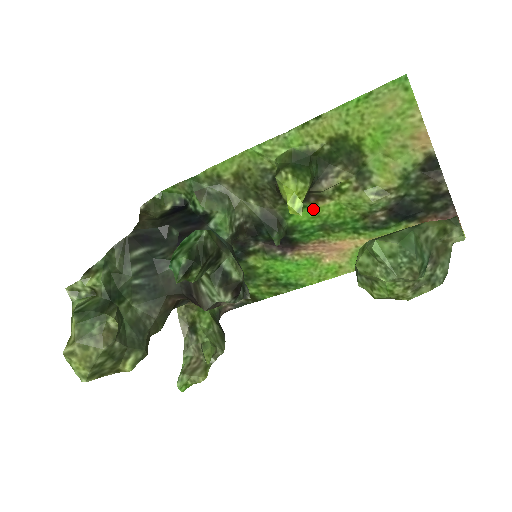
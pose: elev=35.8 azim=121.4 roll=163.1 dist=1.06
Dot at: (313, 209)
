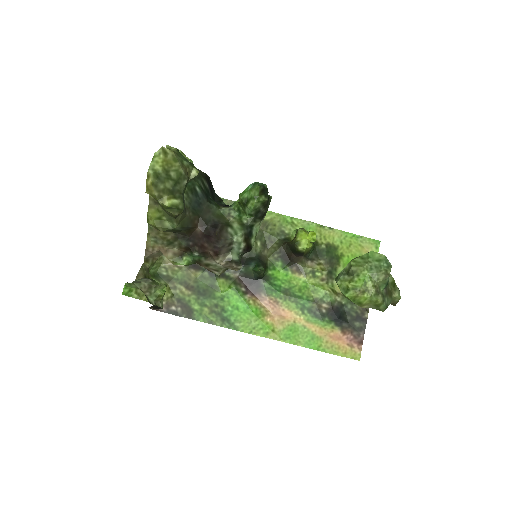
Dot at: (290, 275)
